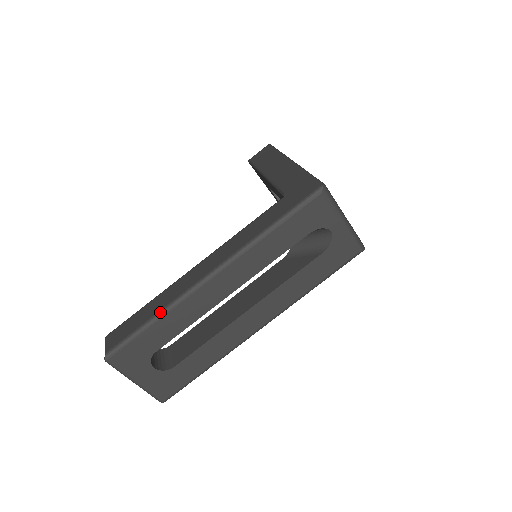
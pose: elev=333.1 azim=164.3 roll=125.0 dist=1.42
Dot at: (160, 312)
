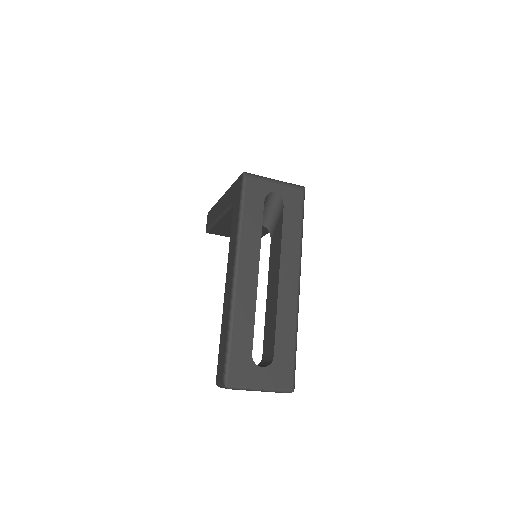
Dot at: (229, 323)
